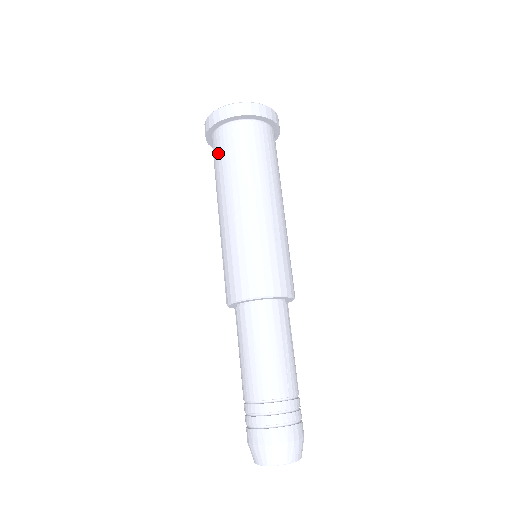
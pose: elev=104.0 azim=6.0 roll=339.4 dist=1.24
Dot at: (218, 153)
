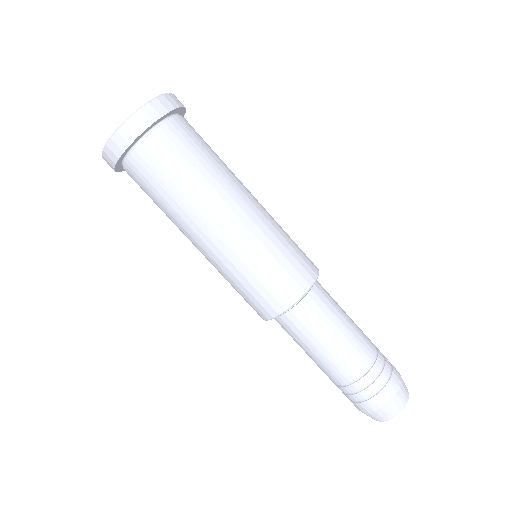
Dot at: (166, 164)
